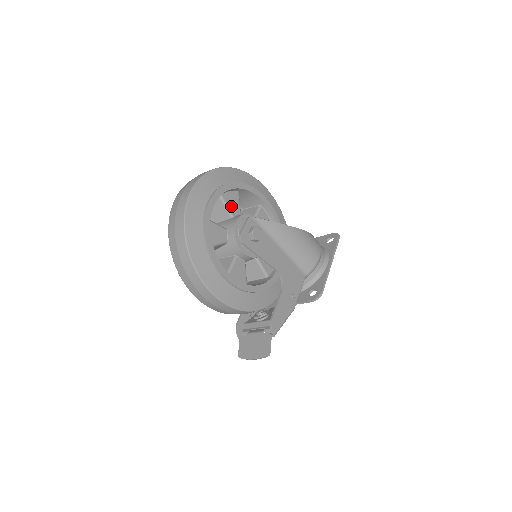
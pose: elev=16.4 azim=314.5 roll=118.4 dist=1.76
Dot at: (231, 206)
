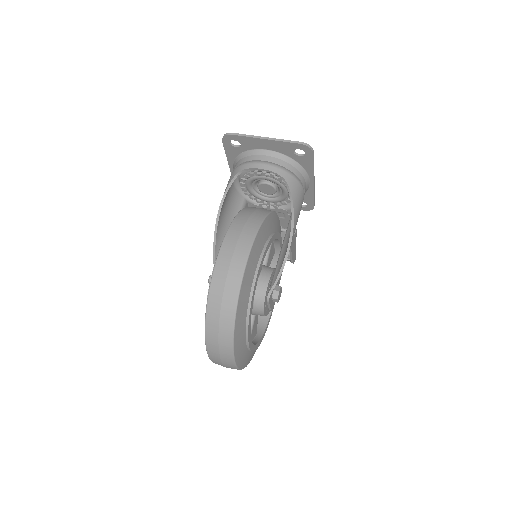
Dot at: occluded
